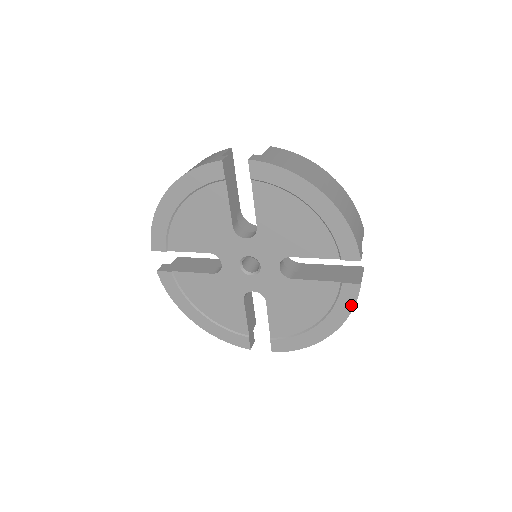
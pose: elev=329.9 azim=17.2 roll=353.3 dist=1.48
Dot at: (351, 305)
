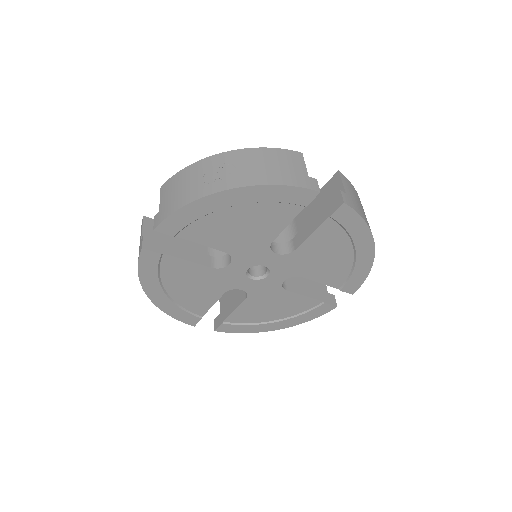
Dot at: (316, 316)
